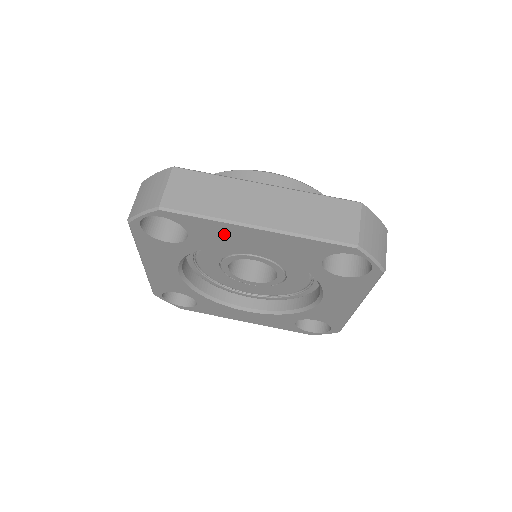
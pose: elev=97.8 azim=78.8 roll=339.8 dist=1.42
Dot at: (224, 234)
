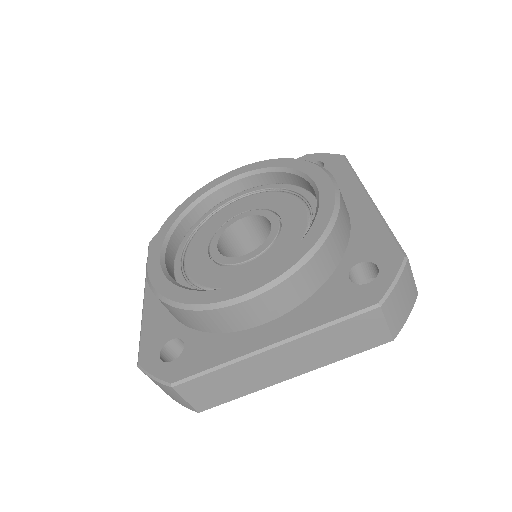
Dot at: occluded
